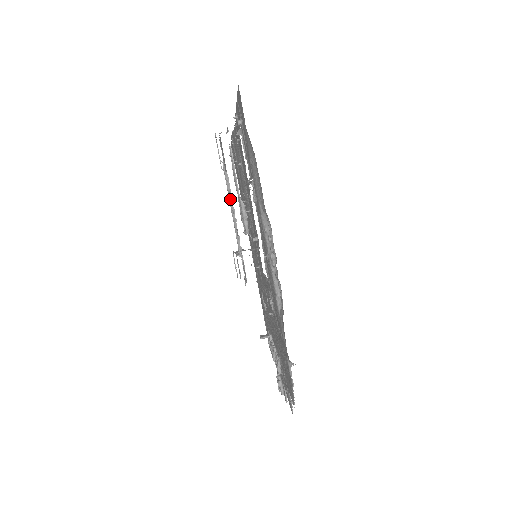
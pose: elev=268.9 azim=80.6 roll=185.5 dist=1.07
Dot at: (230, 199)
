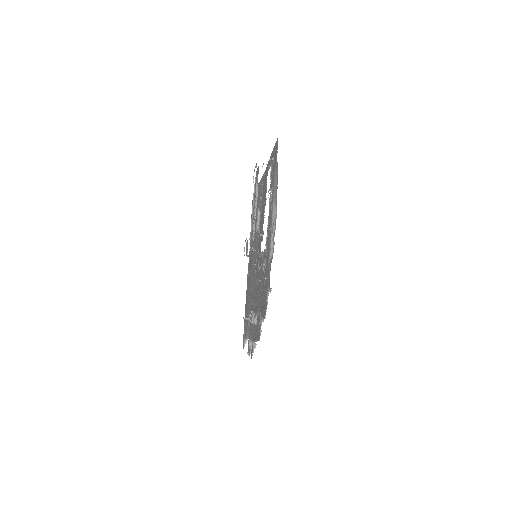
Dot at: (253, 205)
